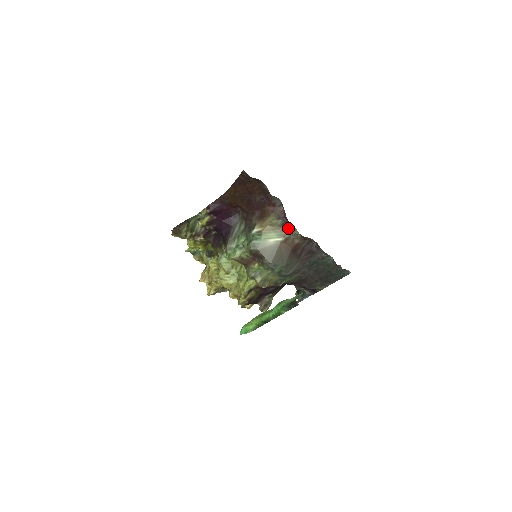
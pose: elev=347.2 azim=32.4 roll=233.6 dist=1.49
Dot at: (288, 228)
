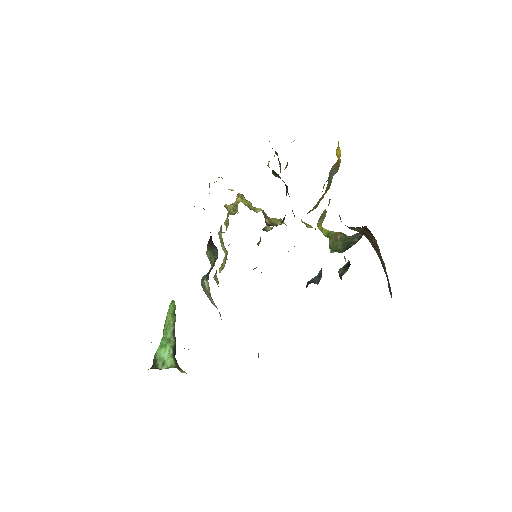
Dot at: occluded
